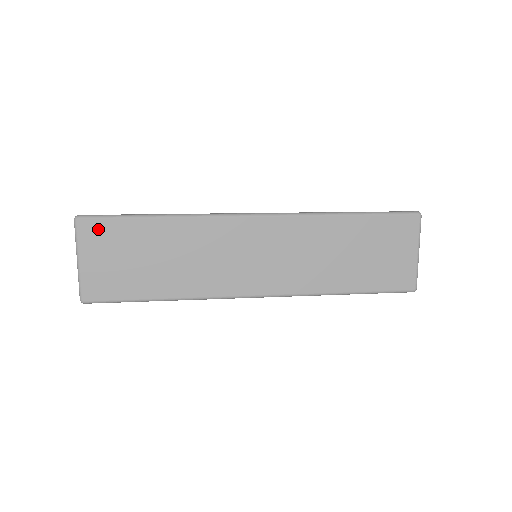
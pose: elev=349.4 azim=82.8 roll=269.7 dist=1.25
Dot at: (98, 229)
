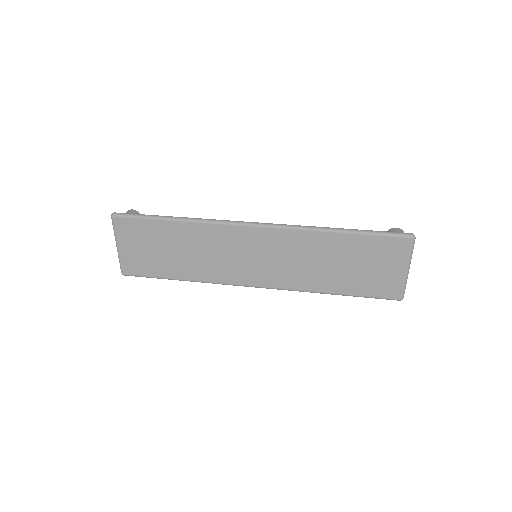
Dot at: (129, 225)
